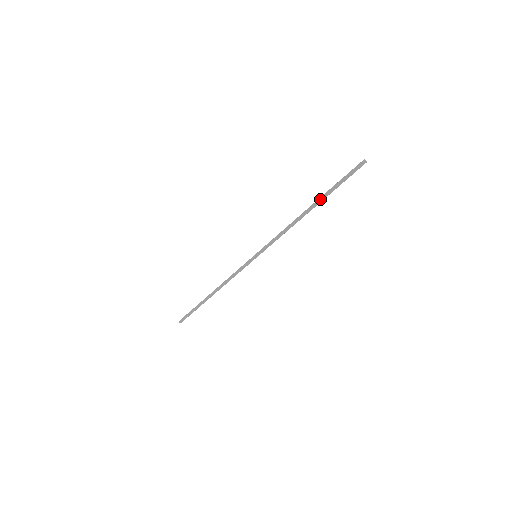
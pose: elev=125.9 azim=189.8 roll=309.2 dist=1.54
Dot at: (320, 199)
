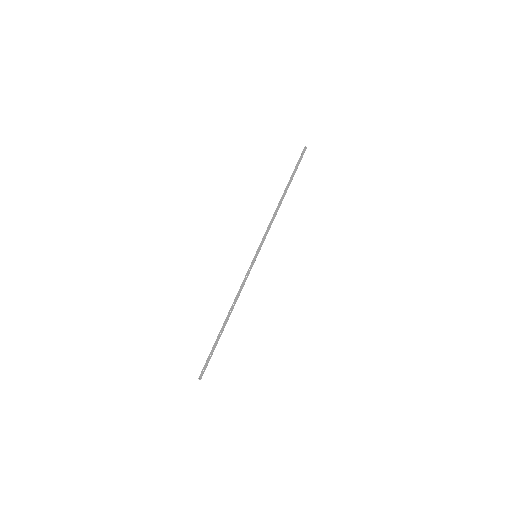
Dot at: (289, 184)
